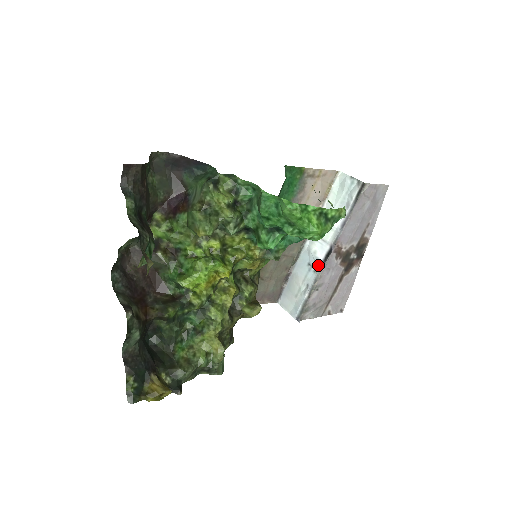
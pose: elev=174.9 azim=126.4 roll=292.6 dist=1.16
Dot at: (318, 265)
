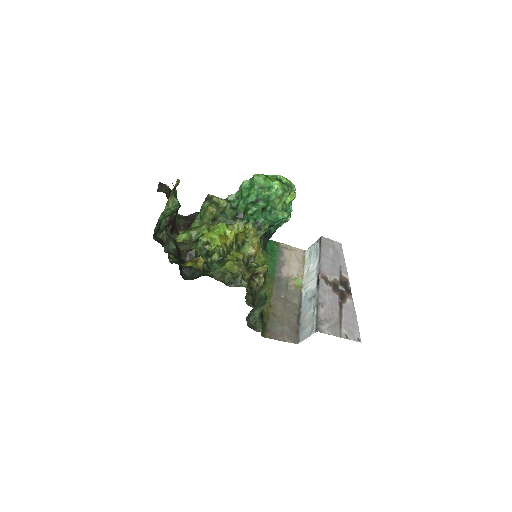
Dot at: (315, 292)
